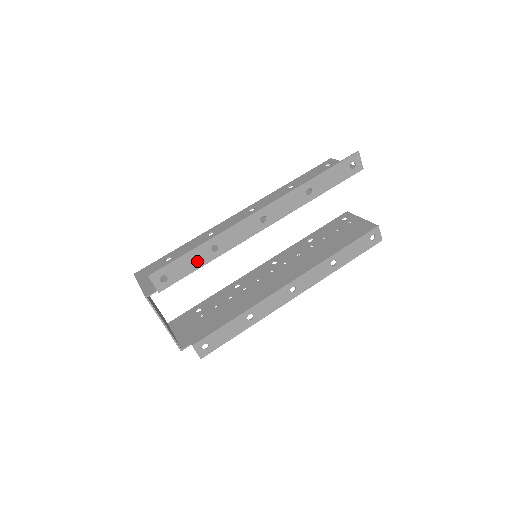
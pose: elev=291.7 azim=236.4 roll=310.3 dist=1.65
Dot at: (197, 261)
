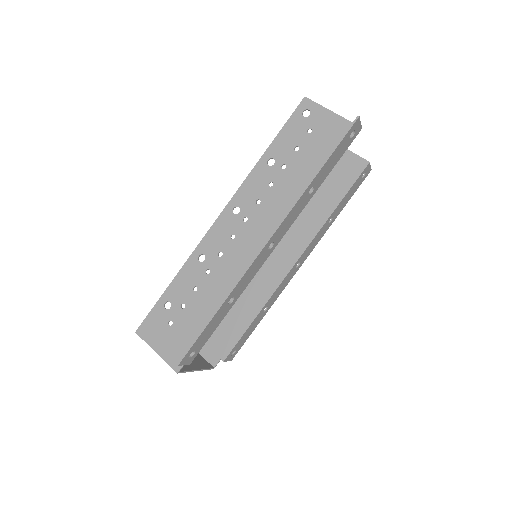
Dot at: (217, 321)
